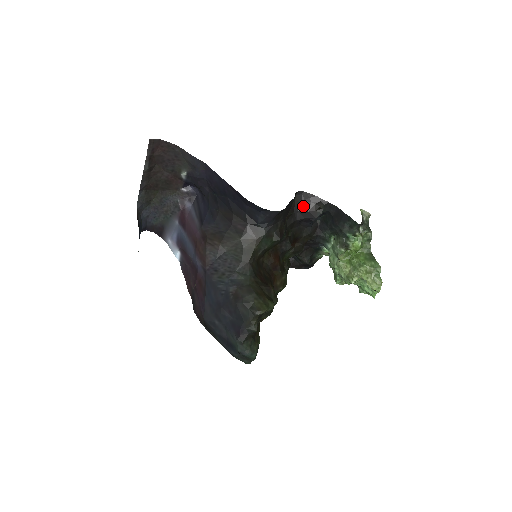
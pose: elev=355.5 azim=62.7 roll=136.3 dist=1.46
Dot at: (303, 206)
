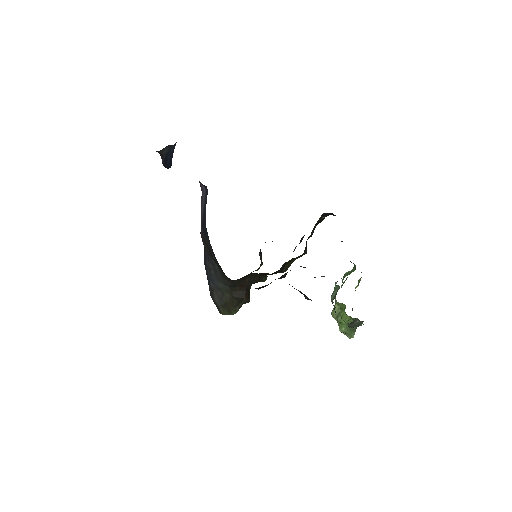
Dot at: (292, 286)
